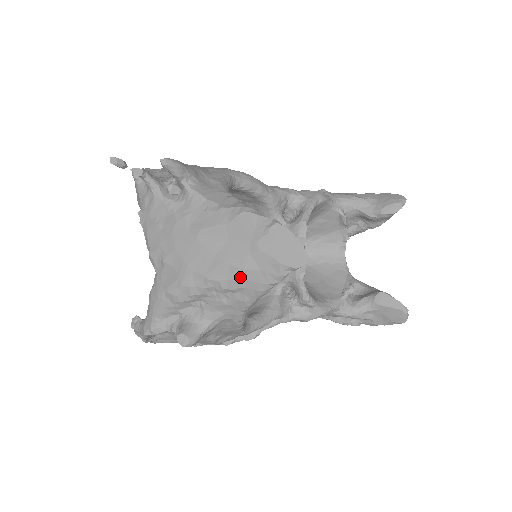
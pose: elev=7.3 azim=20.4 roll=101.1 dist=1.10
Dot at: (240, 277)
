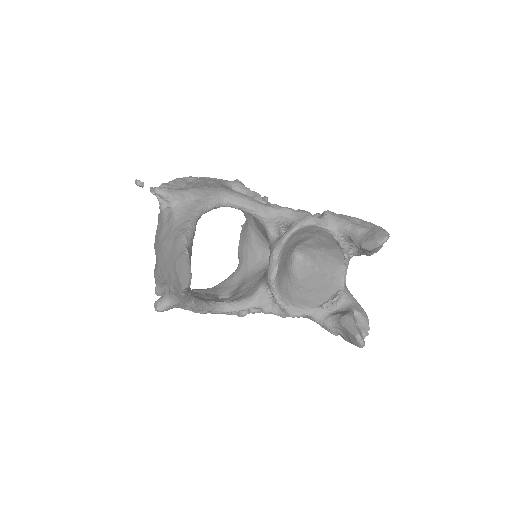
Dot at: (171, 280)
